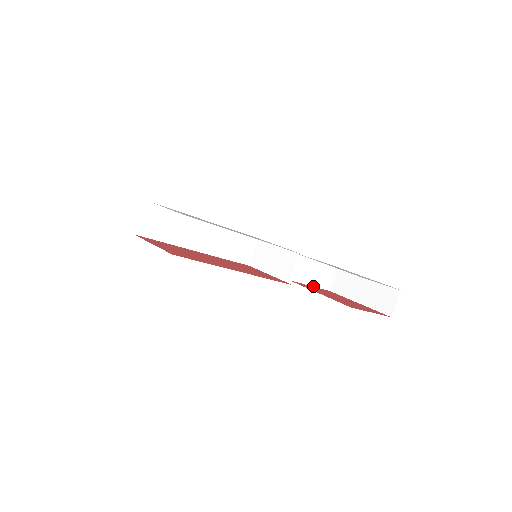
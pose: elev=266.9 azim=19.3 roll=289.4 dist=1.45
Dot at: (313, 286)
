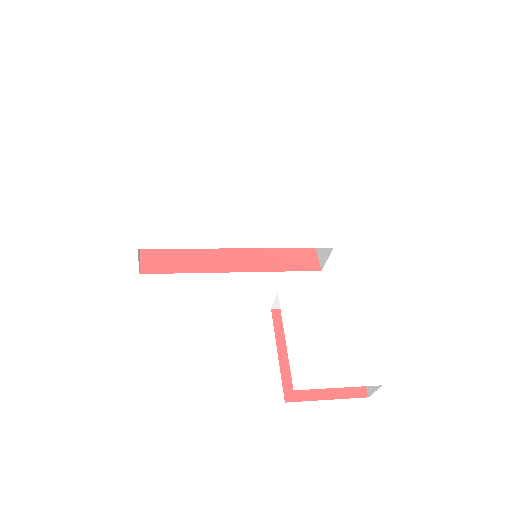
Dot at: occluded
